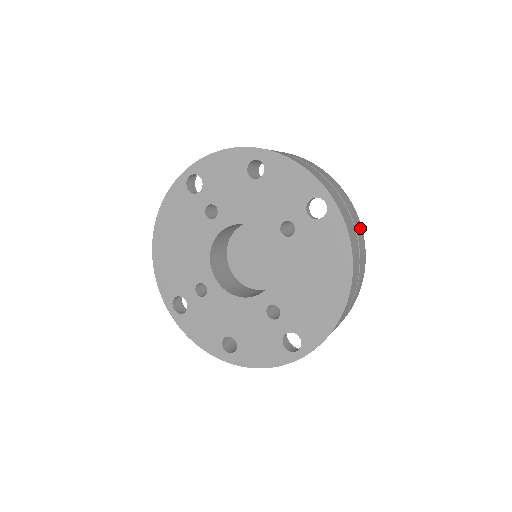
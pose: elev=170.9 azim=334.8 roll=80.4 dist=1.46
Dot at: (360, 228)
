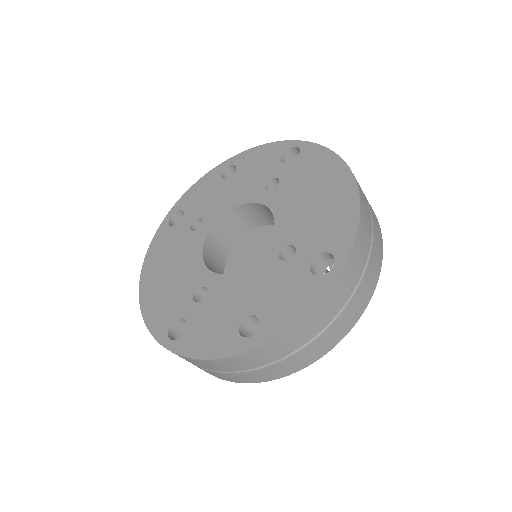
Dot at: occluded
